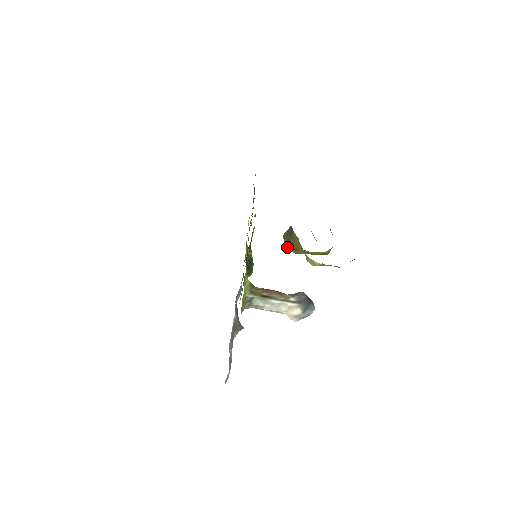
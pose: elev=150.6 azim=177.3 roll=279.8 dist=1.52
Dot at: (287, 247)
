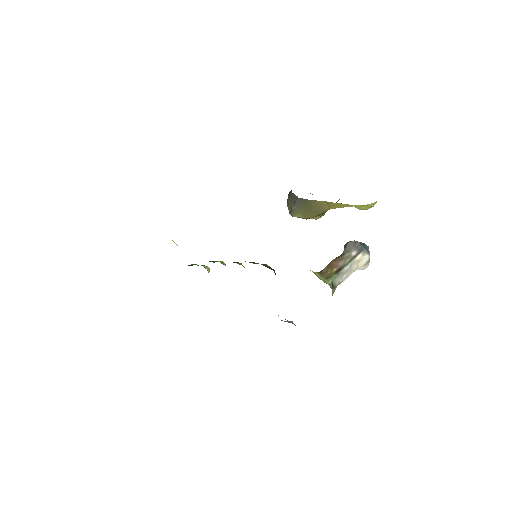
Dot at: (312, 218)
